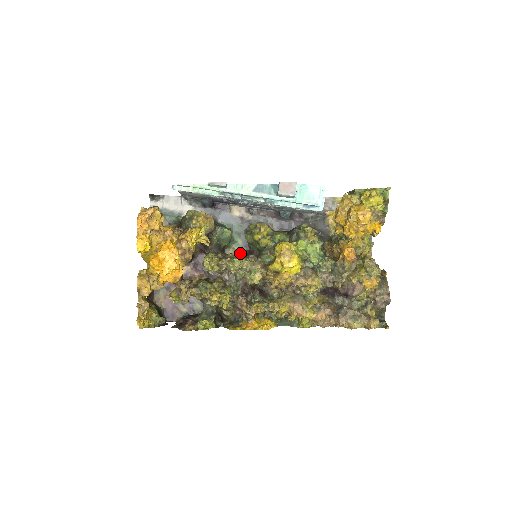
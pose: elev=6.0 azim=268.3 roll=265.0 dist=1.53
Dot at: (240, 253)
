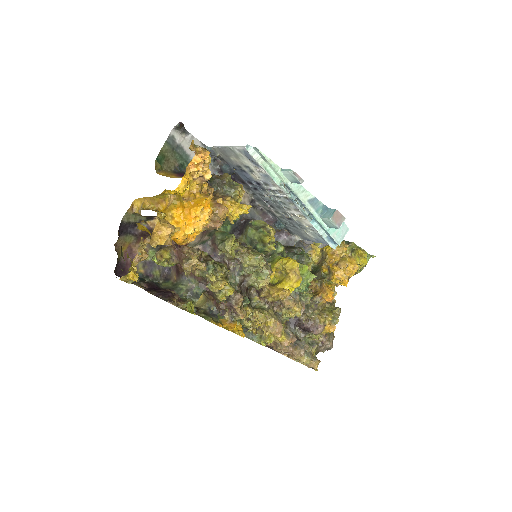
Dot at: occluded
